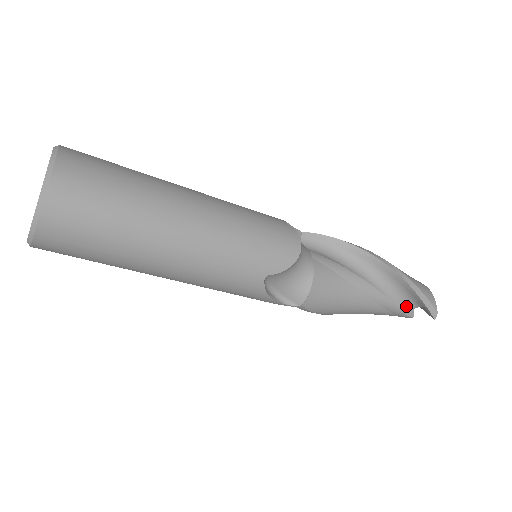
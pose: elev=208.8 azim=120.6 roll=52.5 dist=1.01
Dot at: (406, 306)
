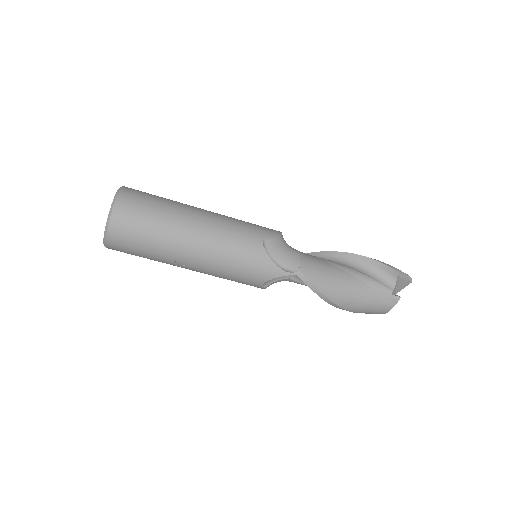
Dot at: (387, 284)
